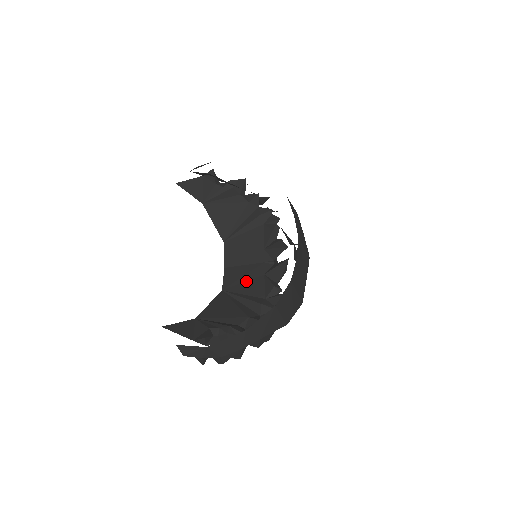
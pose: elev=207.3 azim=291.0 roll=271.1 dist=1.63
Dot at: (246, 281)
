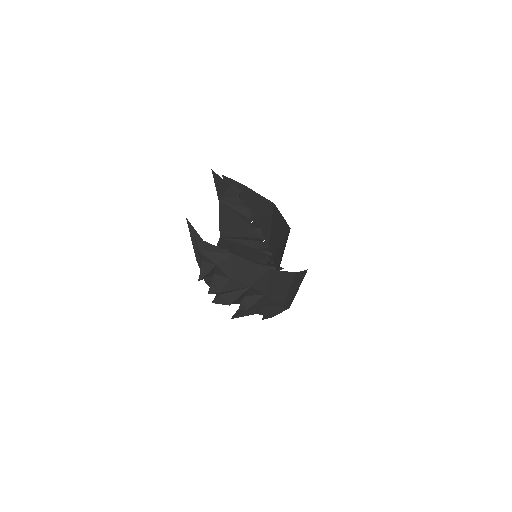
Dot at: occluded
